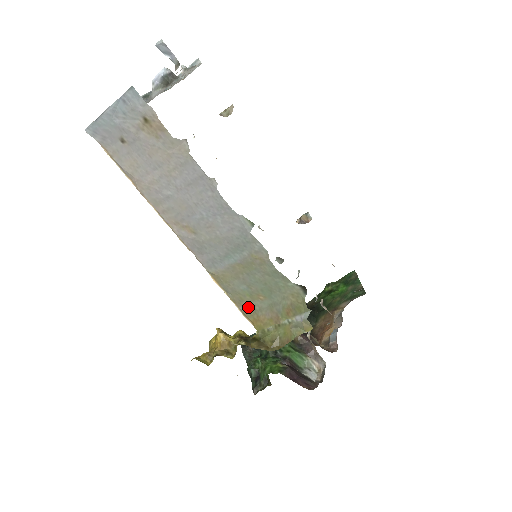
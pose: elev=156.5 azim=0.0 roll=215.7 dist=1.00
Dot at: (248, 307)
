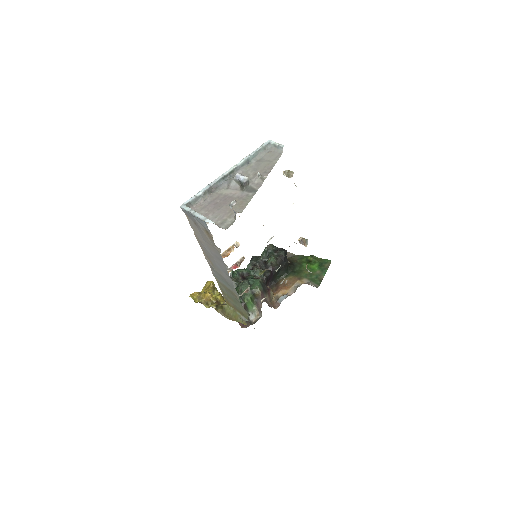
Dot at: (225, 296)
